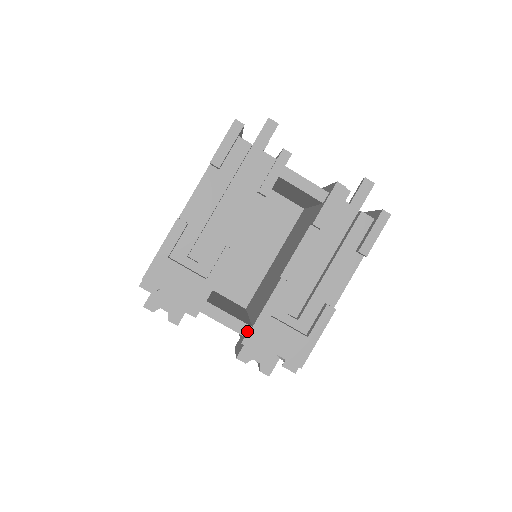
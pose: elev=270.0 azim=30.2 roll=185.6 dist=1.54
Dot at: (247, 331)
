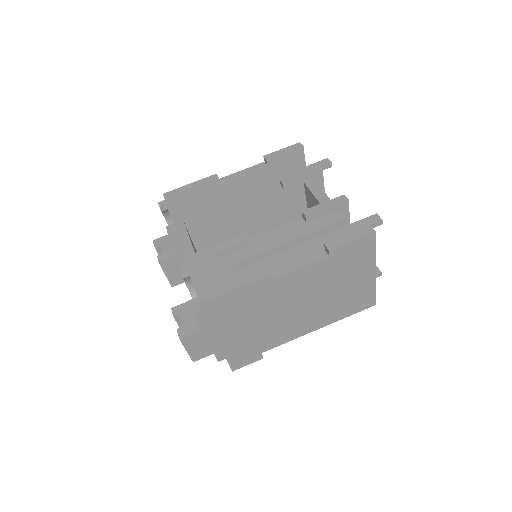
Dot at: (189, 253)
